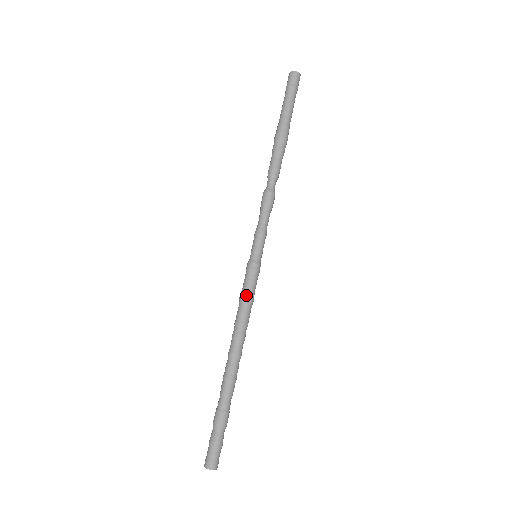
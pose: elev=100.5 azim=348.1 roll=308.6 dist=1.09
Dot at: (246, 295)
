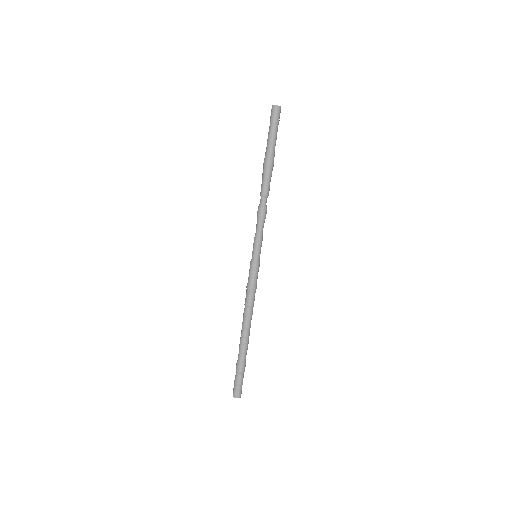
Dot at: (255, 286)
